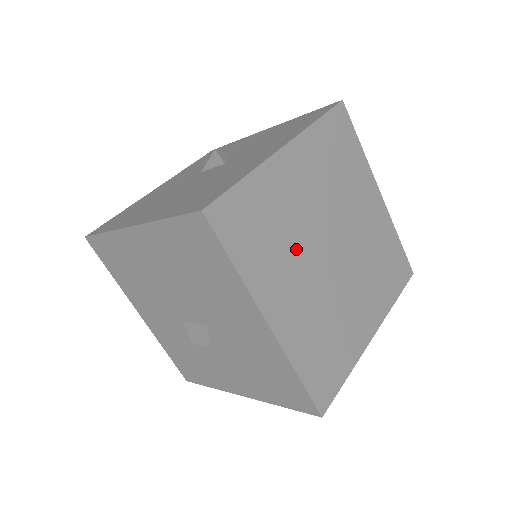
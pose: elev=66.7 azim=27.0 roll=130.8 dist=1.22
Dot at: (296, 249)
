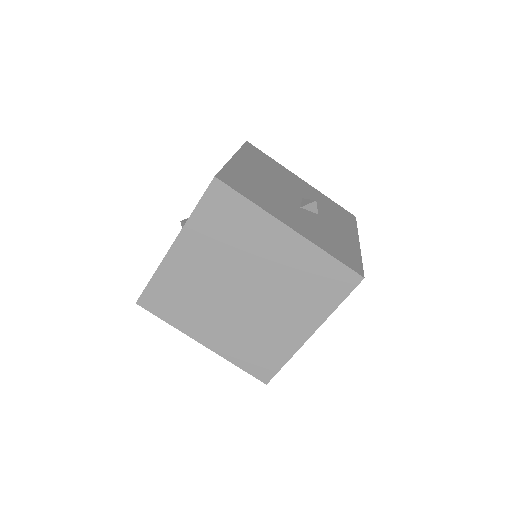
Dot at: (227, 257)
